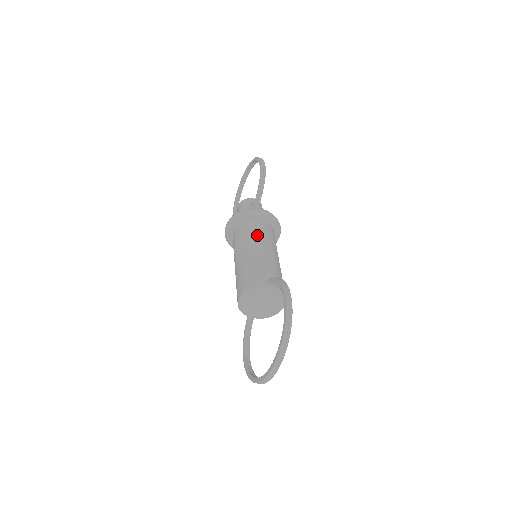
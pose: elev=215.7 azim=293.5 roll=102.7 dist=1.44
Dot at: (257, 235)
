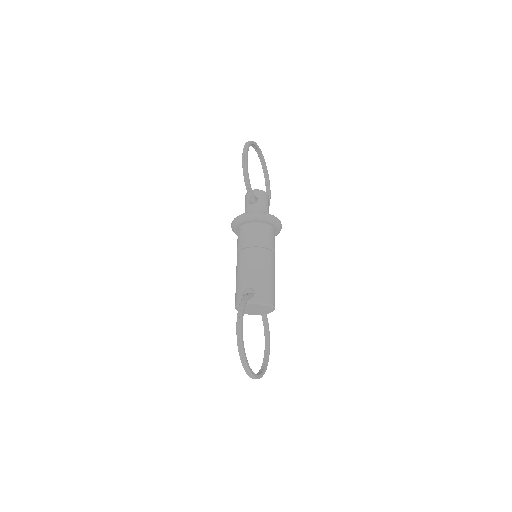
Dot at: (244, 245)
